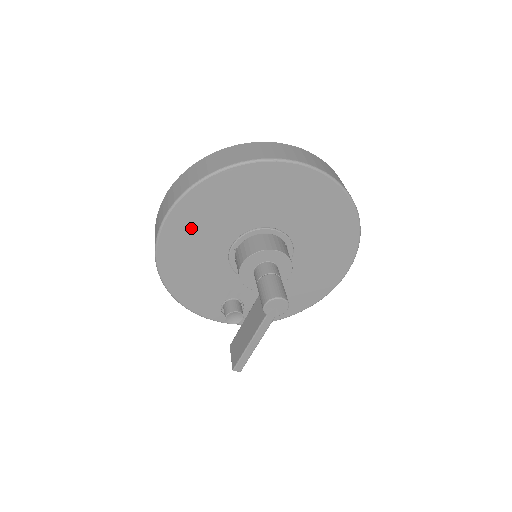
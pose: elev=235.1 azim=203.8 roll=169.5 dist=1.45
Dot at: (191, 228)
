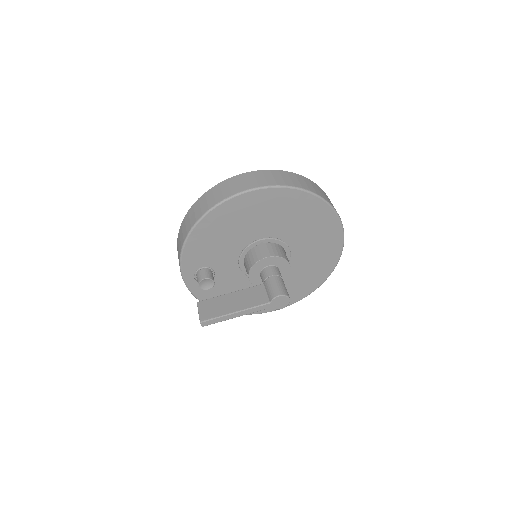
Dot at: (263, 207)
